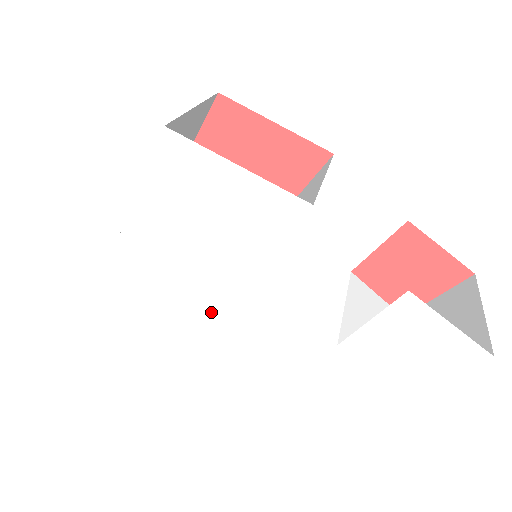
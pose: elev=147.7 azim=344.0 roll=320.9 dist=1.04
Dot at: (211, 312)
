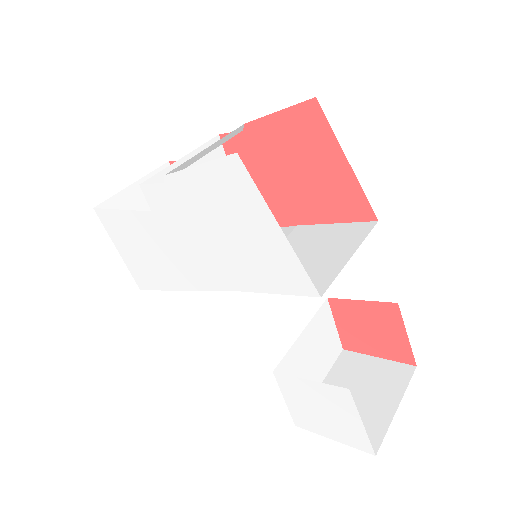
Dot at: (190, 285)
